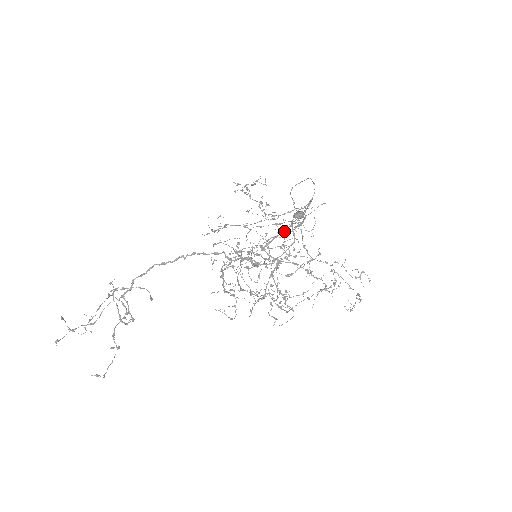
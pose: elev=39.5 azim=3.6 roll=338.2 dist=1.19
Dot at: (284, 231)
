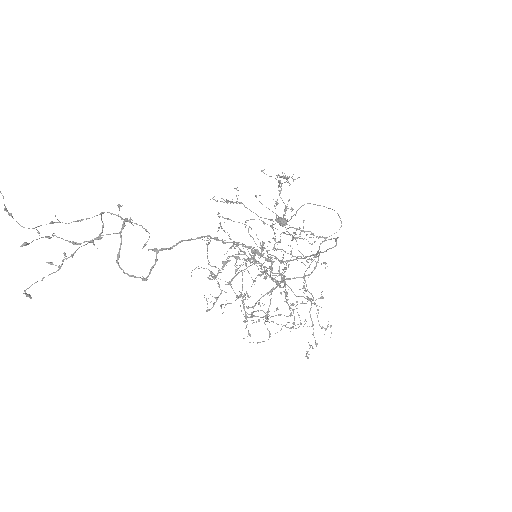
Dot at: (306, 257)
